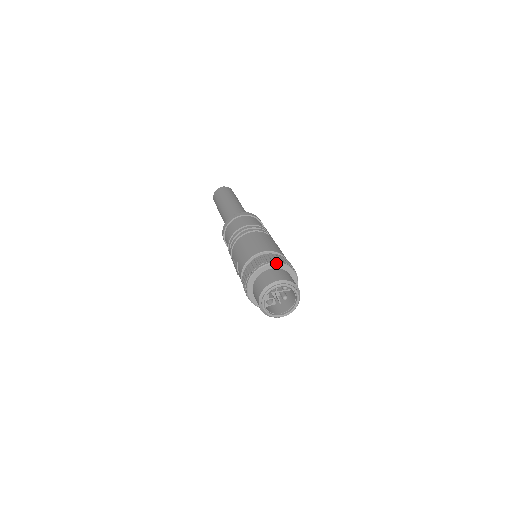
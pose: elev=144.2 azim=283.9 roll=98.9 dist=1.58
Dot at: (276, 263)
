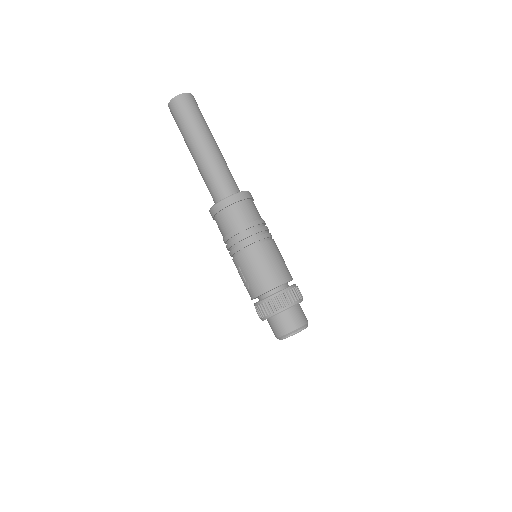
Dot at: occluded
